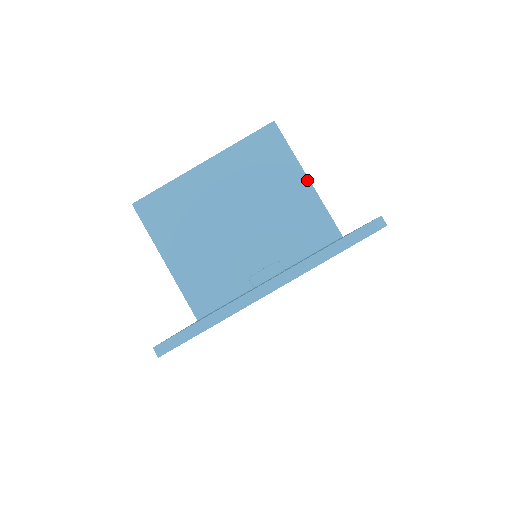
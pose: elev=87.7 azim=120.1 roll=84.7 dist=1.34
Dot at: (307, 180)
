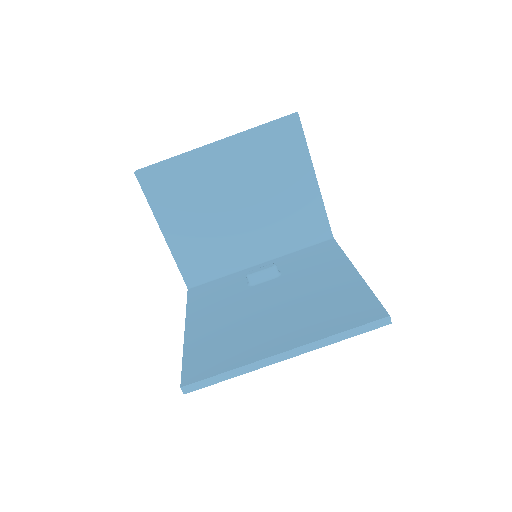
Dot at: (315, 181)
